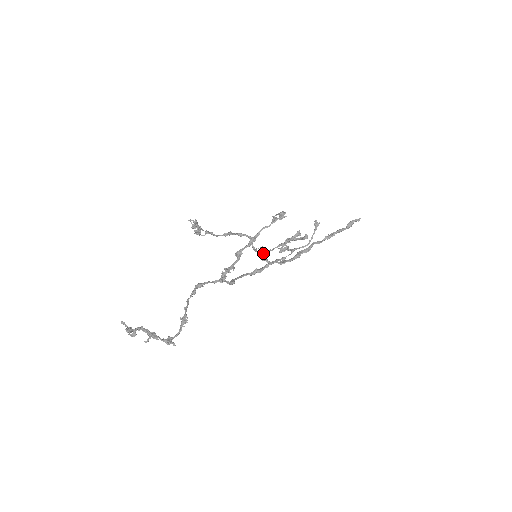
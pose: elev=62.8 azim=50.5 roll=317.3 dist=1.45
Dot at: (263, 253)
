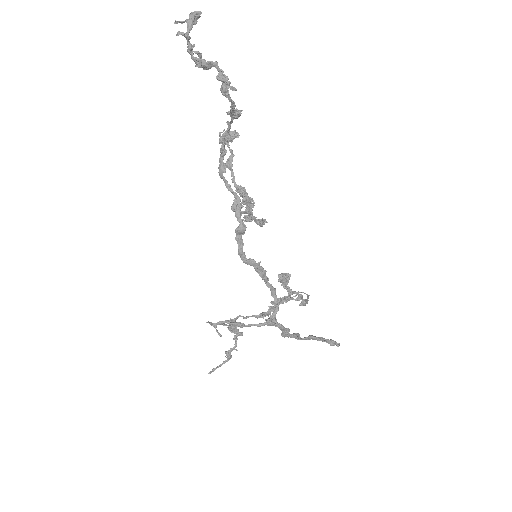
Dot at: (233, 321)
